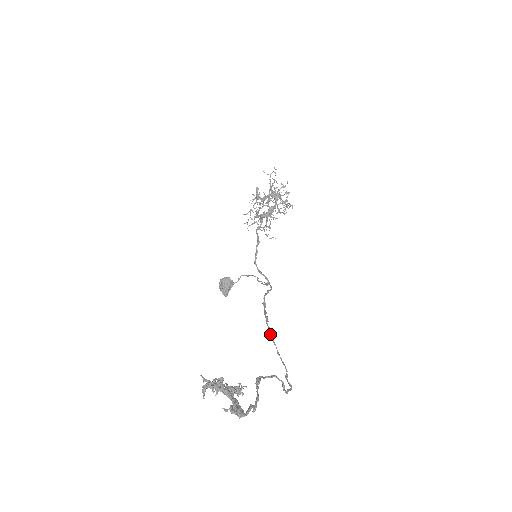
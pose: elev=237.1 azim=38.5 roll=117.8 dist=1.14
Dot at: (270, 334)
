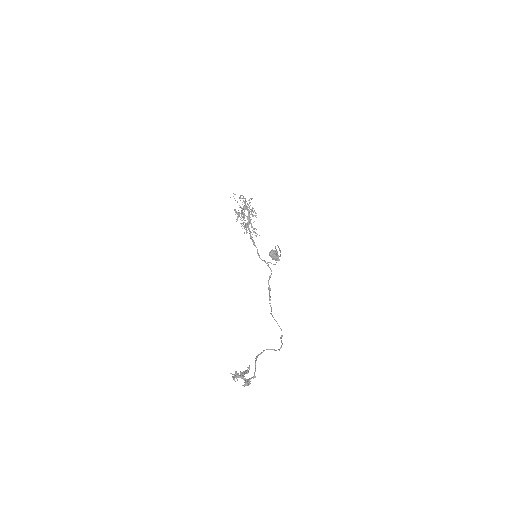
Dot at: occluded
